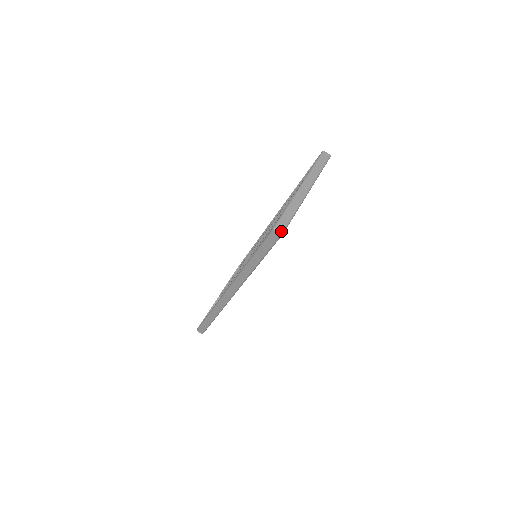
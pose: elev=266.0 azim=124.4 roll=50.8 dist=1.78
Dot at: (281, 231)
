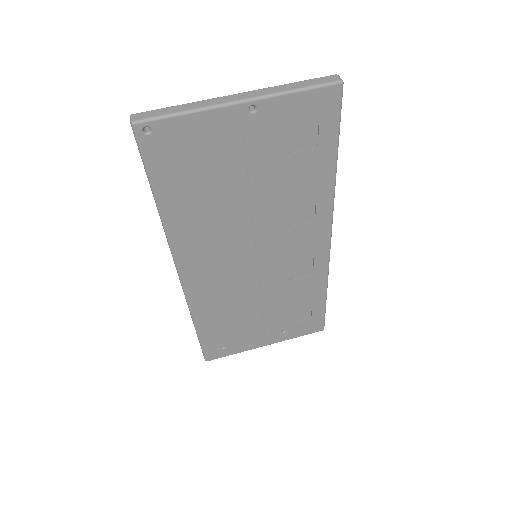
Dot at: (134, 119)
